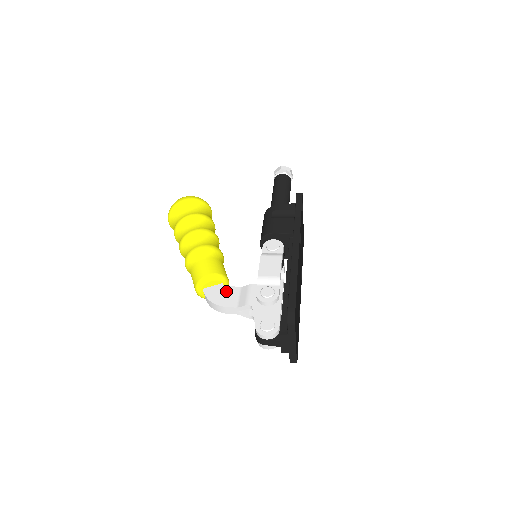
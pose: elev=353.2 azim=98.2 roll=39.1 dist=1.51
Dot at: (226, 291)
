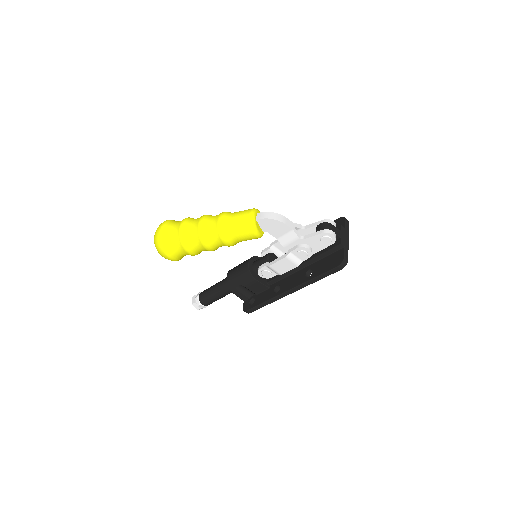
Dot at: occluded
